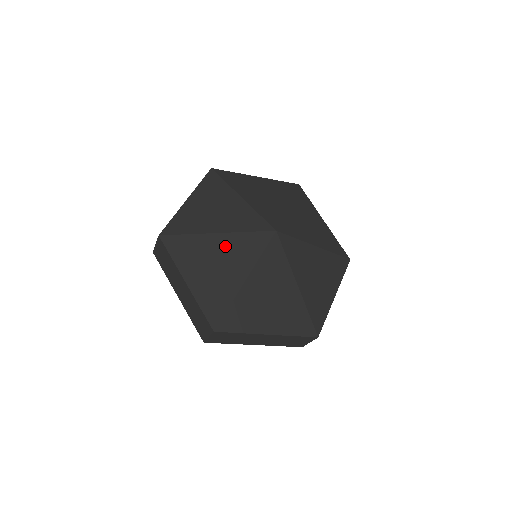
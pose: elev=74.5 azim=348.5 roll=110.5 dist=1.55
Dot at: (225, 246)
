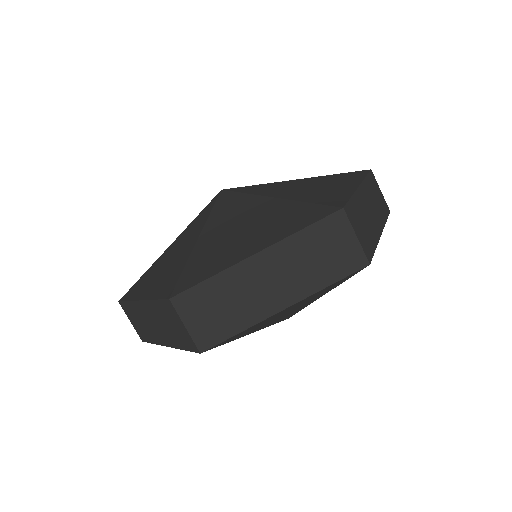
Dot at: (176, 244)
